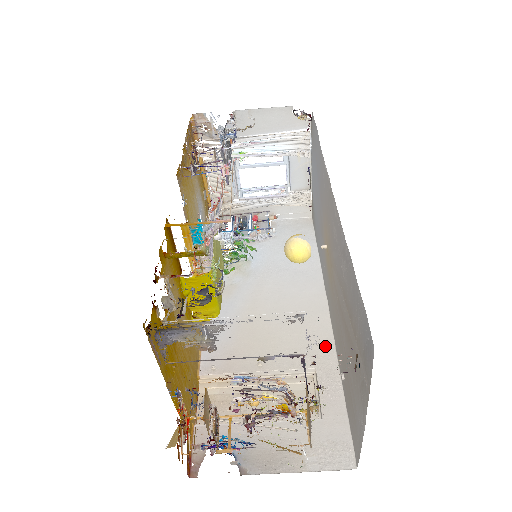
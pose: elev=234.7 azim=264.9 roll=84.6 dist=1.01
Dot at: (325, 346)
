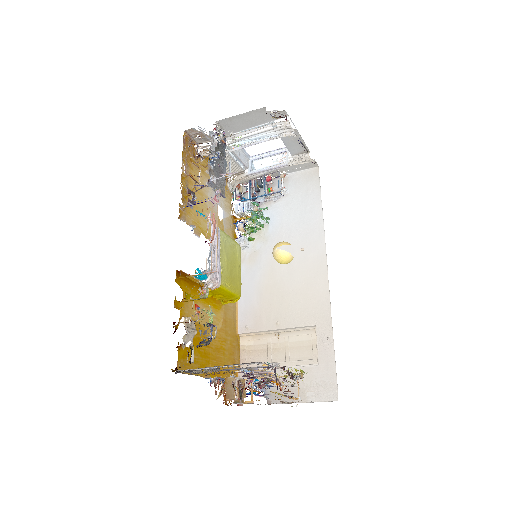
Dot at: (323, 306)
